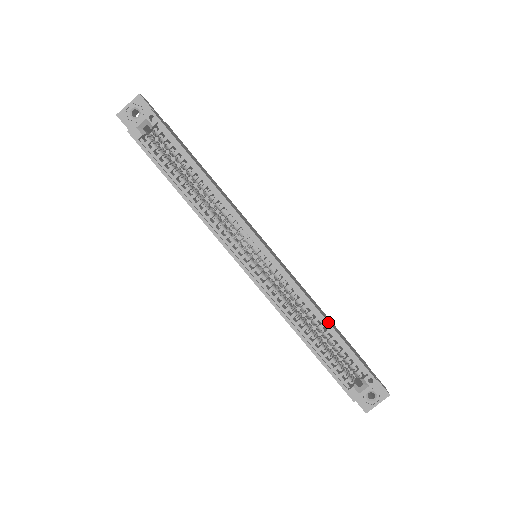
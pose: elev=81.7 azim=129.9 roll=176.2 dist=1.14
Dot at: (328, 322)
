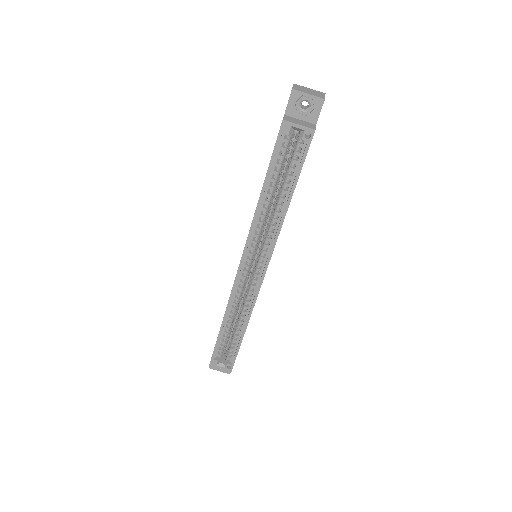
Dot at: (245, 331)
